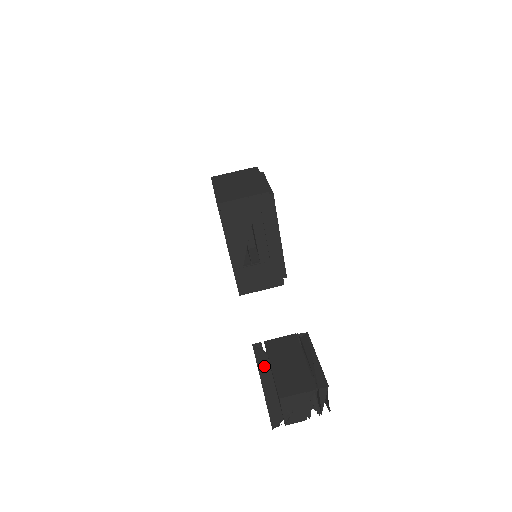
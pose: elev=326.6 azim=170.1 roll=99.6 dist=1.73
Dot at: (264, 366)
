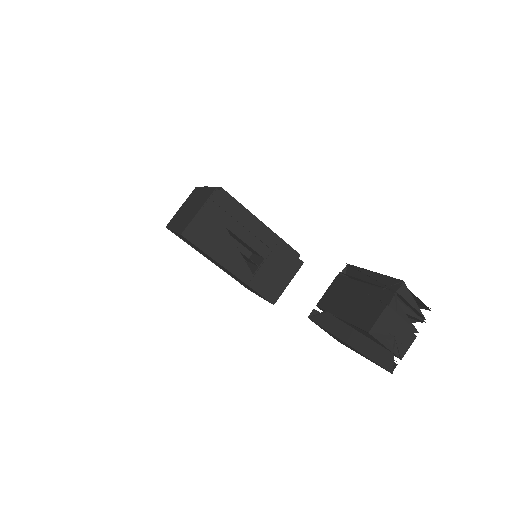
Dot at: (334, 325)
